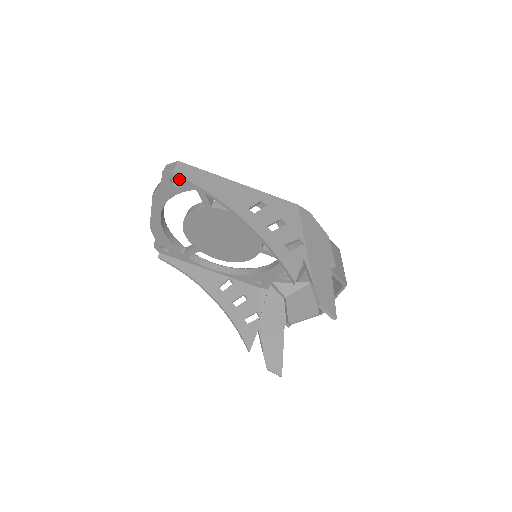
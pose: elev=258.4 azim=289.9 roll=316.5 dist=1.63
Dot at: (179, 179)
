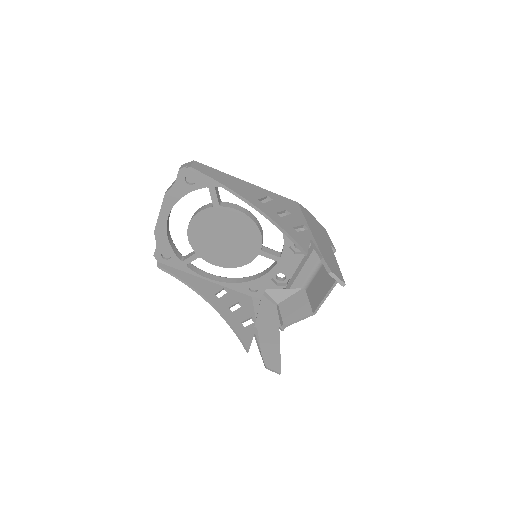
Dot at: (194, 176)
